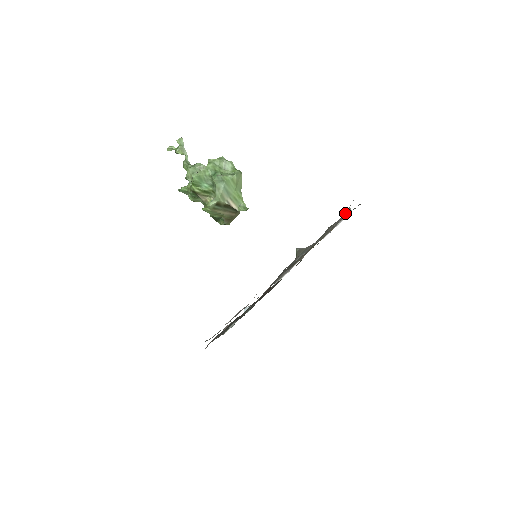
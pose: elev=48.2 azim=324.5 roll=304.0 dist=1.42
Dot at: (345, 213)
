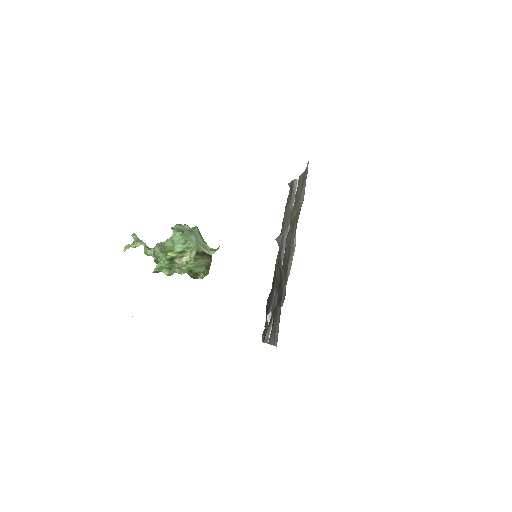
Dot at: (294, 184)
